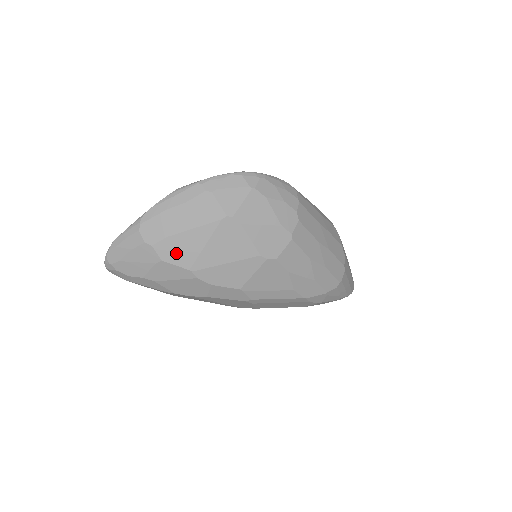
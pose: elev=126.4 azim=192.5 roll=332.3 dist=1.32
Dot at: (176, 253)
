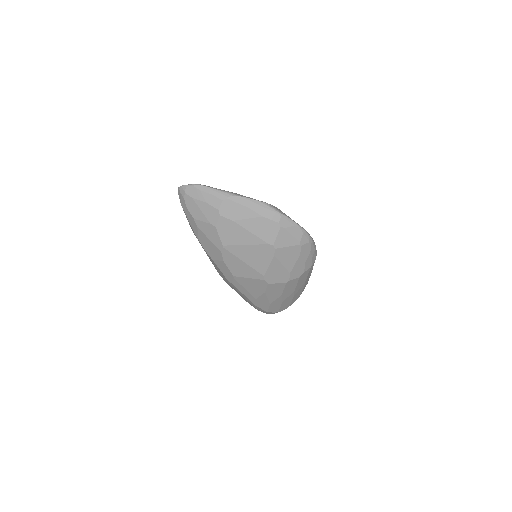
Dot at: (227, 232)
